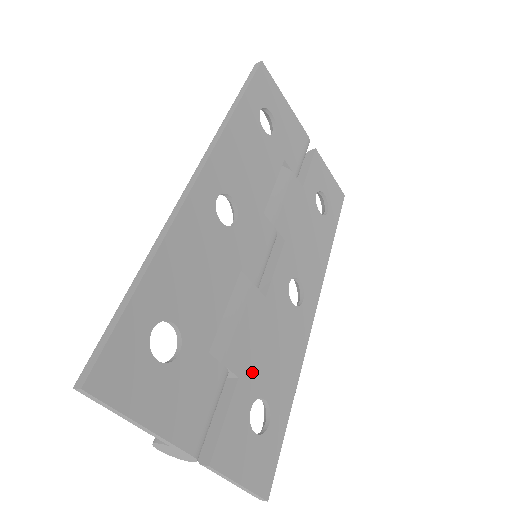
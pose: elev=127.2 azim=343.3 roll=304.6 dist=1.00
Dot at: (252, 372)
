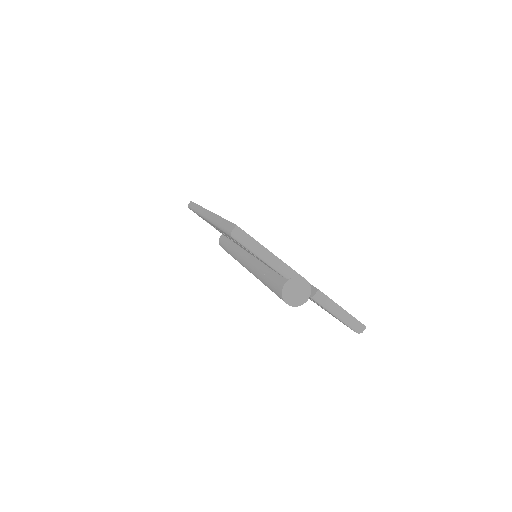
Dot at: occluded
